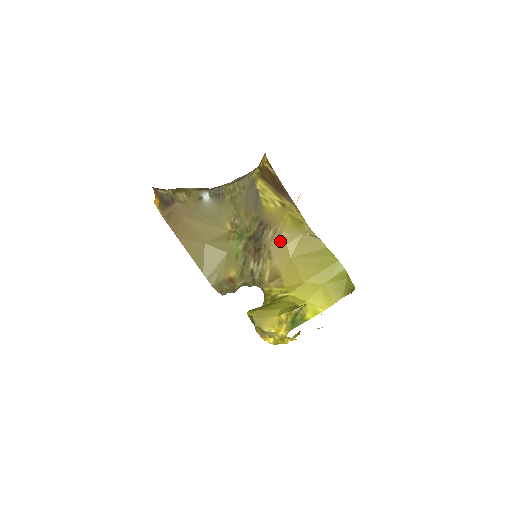
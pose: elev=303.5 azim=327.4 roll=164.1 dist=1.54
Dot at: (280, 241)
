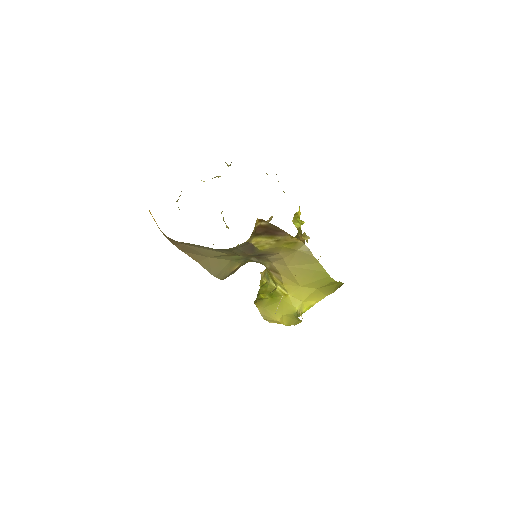
Dot at: (277, 257)
